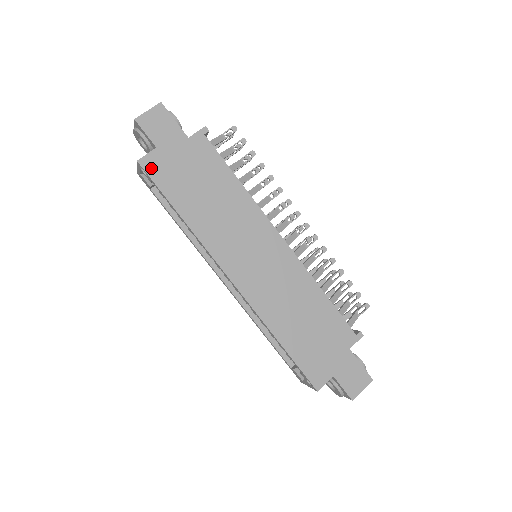
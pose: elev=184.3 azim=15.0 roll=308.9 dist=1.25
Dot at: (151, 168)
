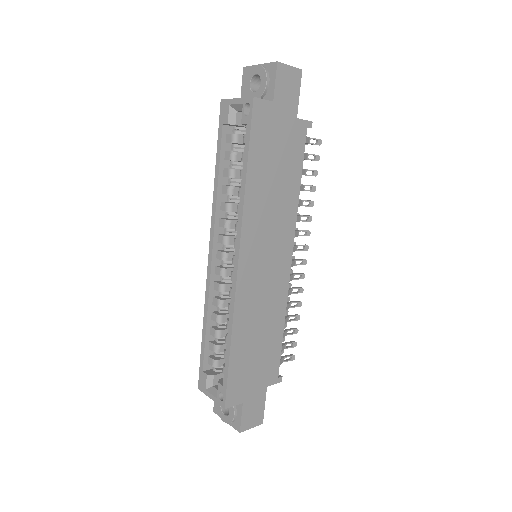
Dot at: (258, 114)
